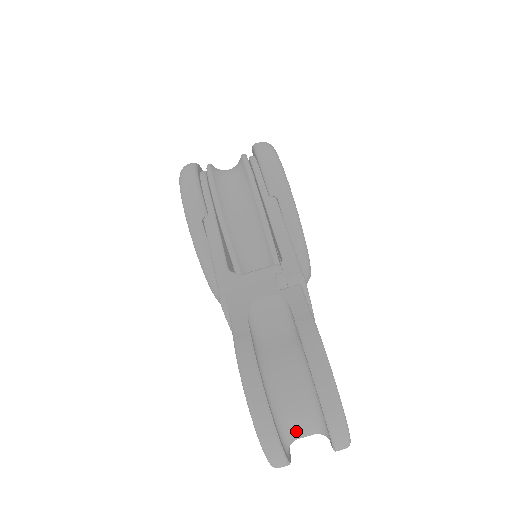
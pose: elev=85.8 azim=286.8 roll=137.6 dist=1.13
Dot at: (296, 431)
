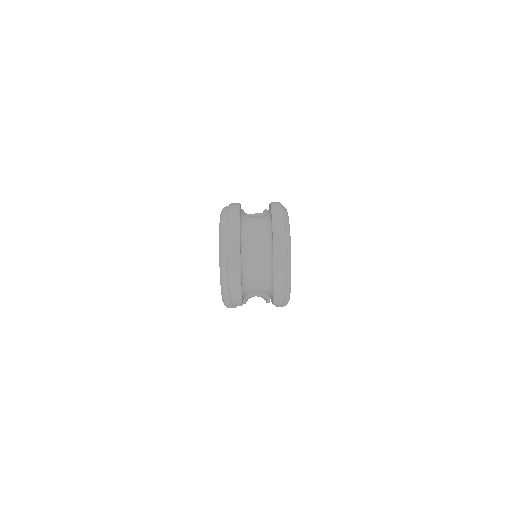
Dot at: (251, 248)
